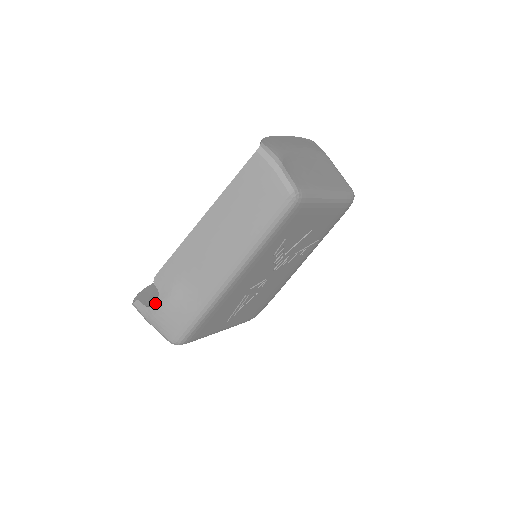
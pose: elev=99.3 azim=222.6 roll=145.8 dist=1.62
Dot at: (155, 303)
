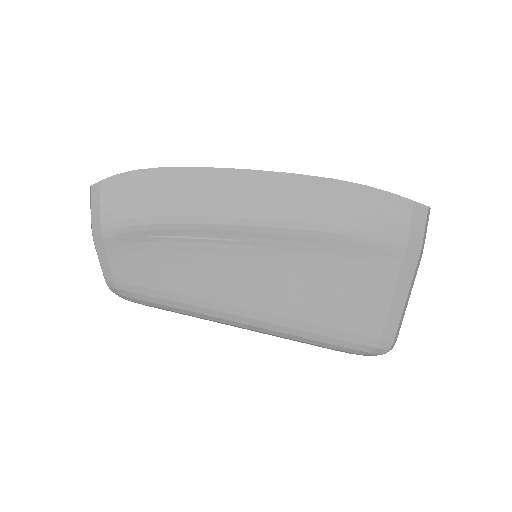
Dot at: occluded
